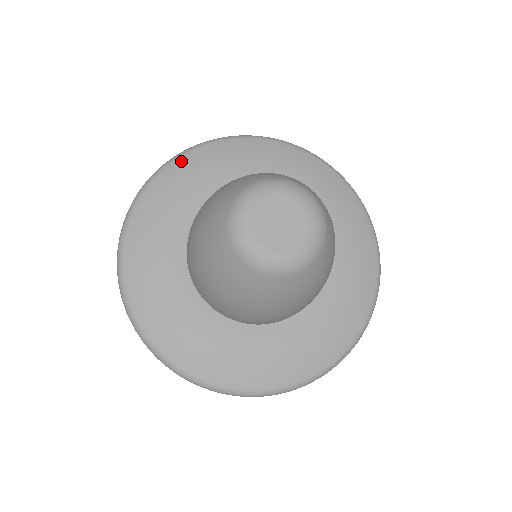
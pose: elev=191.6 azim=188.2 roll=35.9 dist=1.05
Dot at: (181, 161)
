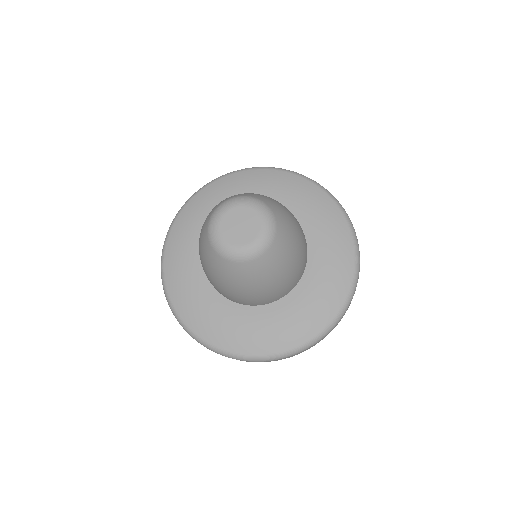
Dot at: (186, 209)
